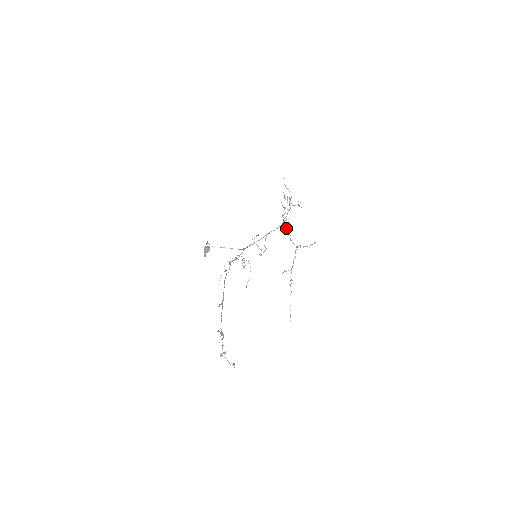
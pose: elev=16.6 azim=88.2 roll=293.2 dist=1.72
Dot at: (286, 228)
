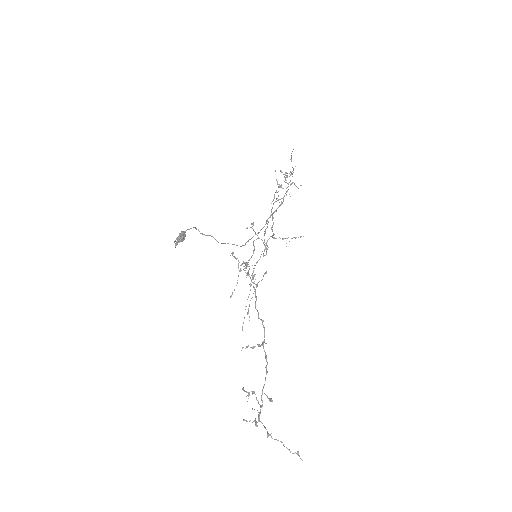
Dot at: occluded
